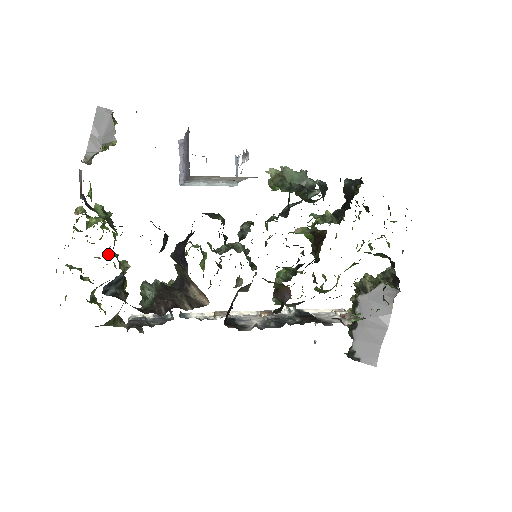
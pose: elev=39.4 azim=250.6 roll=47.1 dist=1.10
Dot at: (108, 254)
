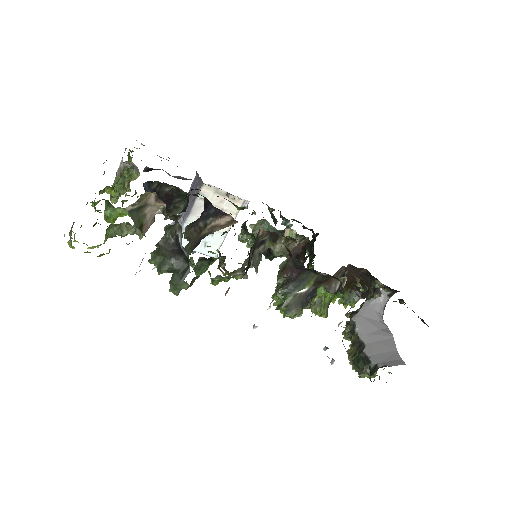
Dot at: occluded
